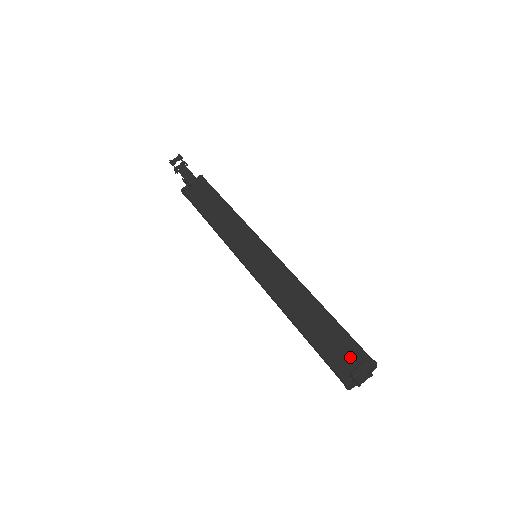
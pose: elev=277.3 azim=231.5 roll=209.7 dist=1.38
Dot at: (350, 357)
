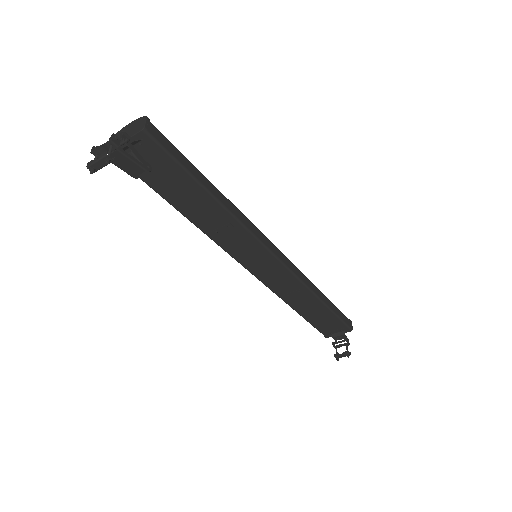
Dot at: (334, 328)
